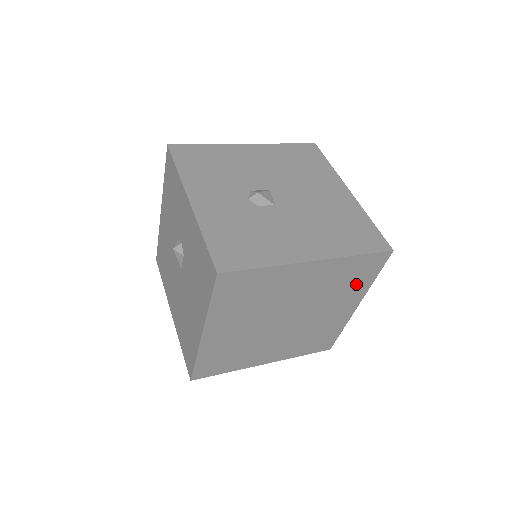
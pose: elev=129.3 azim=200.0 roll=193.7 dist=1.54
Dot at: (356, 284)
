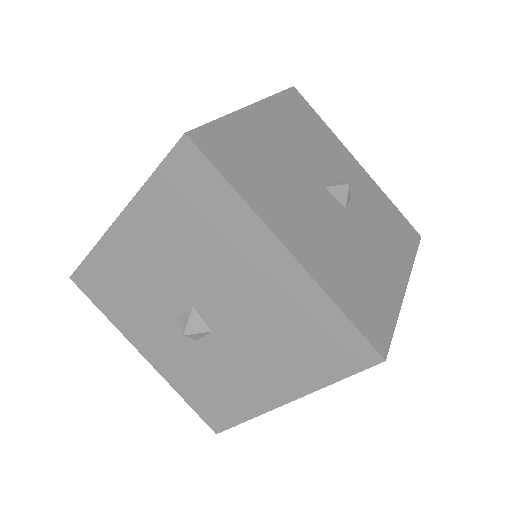
Dot at: occluded
